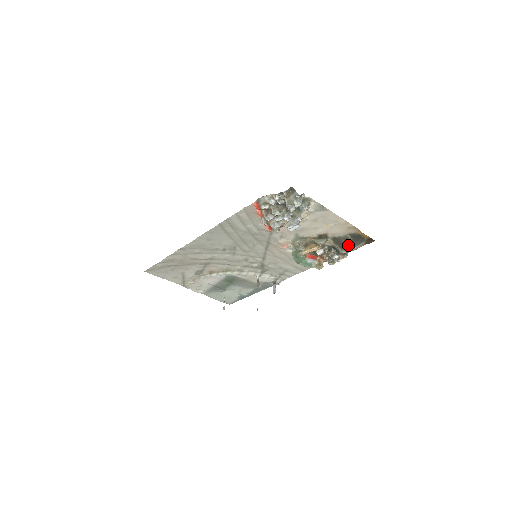
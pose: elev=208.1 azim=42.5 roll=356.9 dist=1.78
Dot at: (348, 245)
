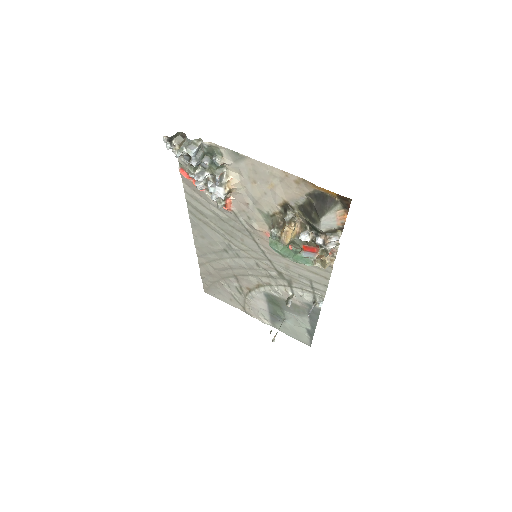
Dot at: (315, 214)
